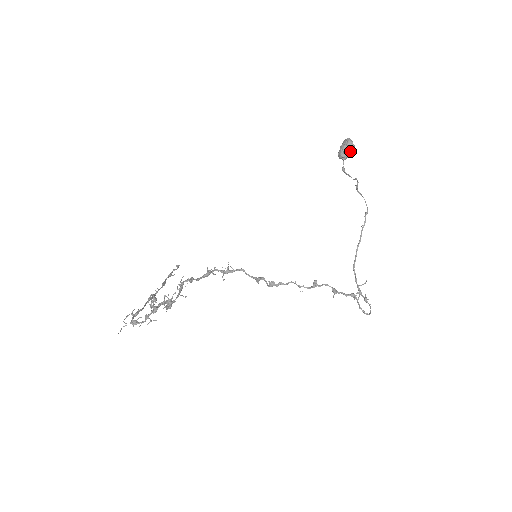
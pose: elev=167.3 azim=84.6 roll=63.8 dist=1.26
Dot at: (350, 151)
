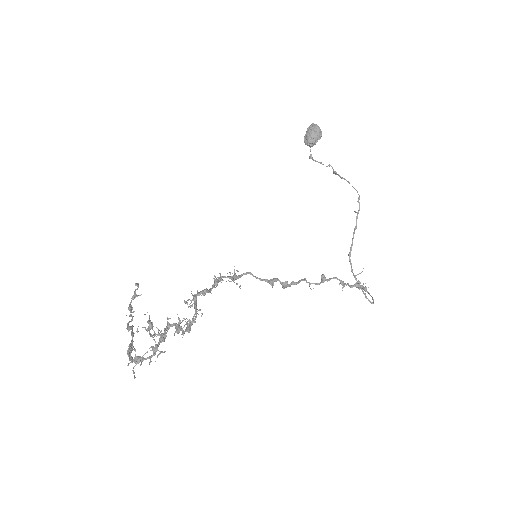
Dot at: (318, 137)
